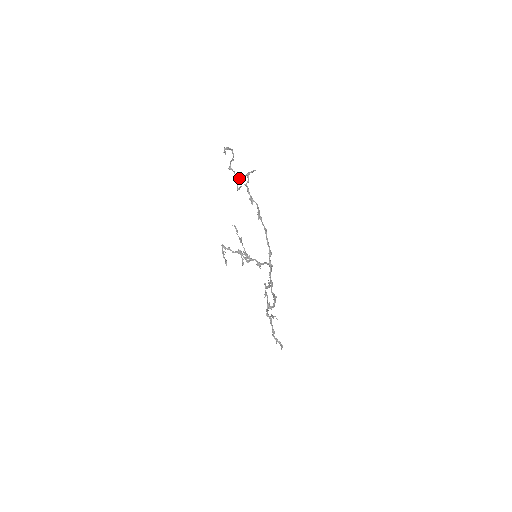
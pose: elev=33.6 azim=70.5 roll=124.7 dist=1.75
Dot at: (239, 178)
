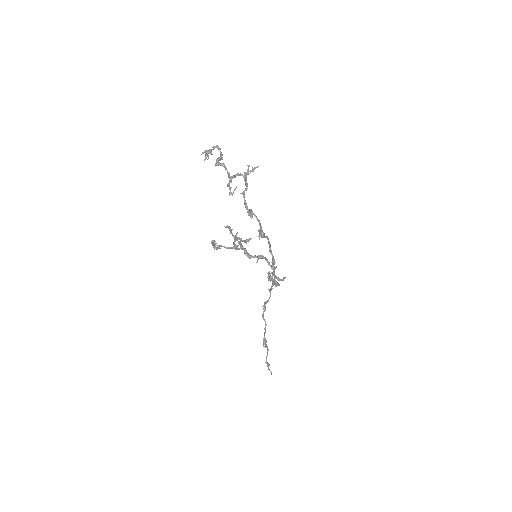
Dot at: (232, 178)
